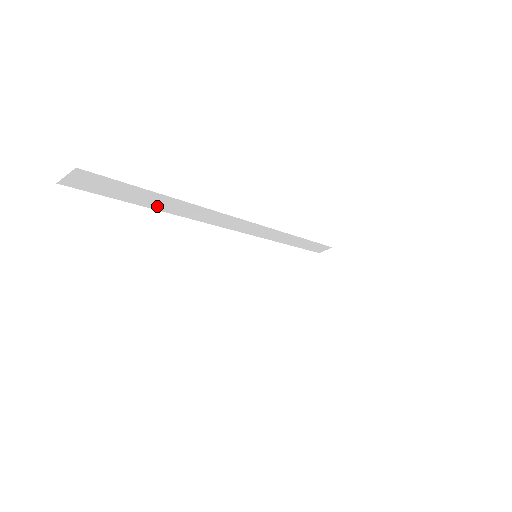
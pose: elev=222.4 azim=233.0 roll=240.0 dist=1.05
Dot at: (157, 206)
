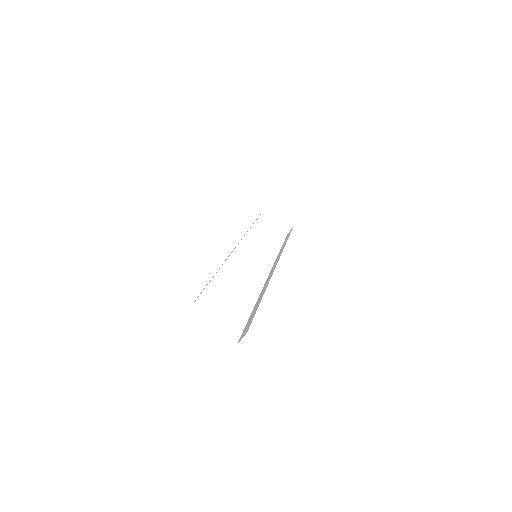
Dot at: occluded
